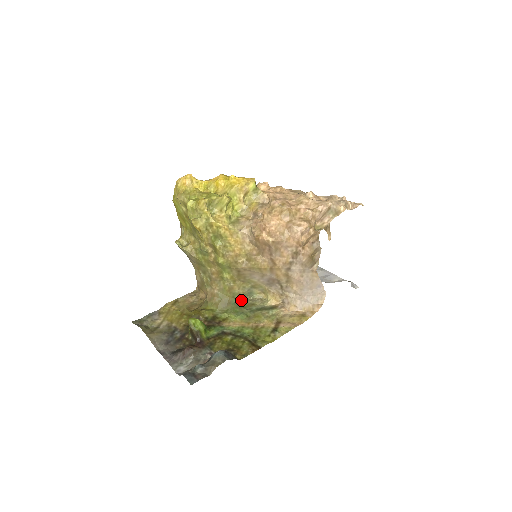
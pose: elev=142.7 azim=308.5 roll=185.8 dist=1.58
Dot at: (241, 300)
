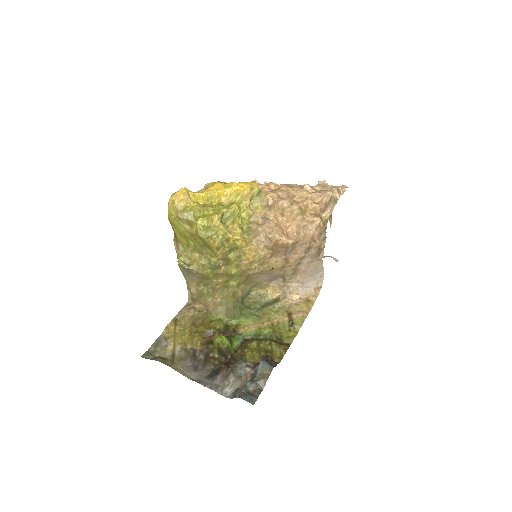
Dot at: (242, 301)
